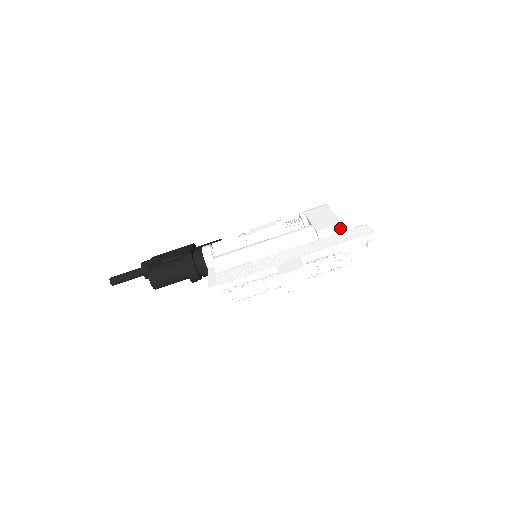
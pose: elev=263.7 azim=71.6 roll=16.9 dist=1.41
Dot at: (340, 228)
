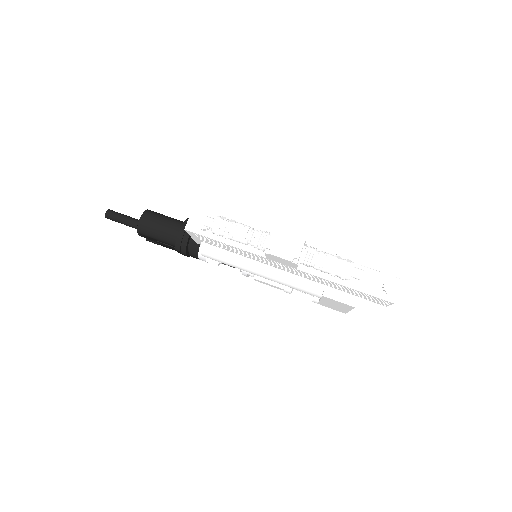
Dot at: occluded
